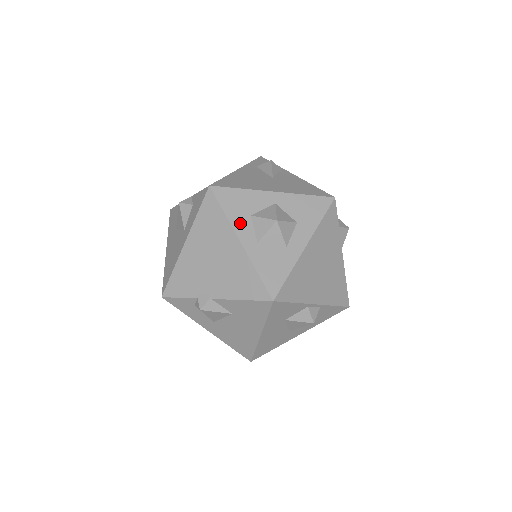
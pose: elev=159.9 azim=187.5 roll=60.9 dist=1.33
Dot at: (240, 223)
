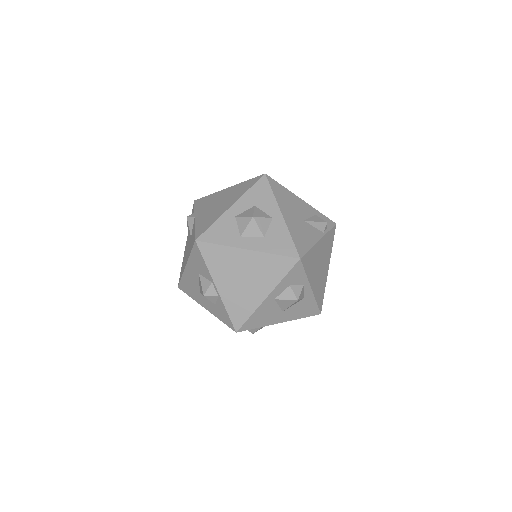
Dot at: (246, 201)
